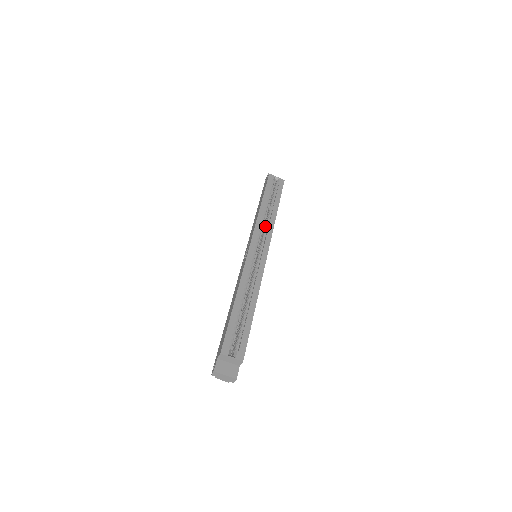
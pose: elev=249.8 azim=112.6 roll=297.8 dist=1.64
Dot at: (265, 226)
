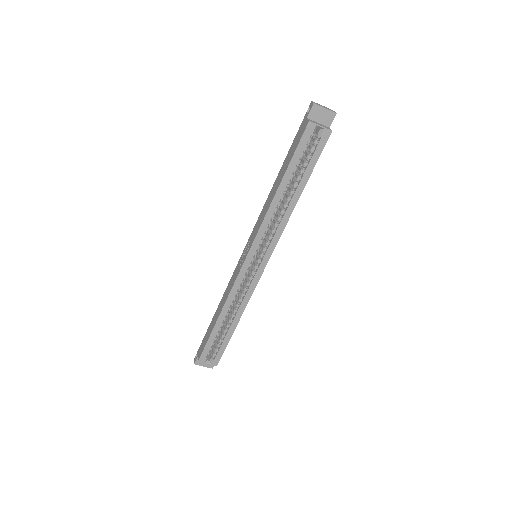
Dot at: (275, 223)
